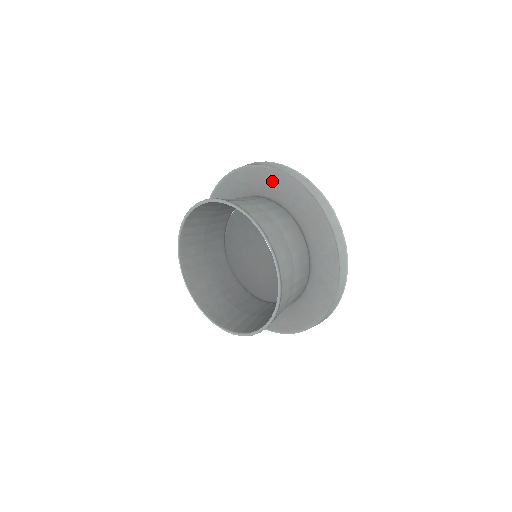
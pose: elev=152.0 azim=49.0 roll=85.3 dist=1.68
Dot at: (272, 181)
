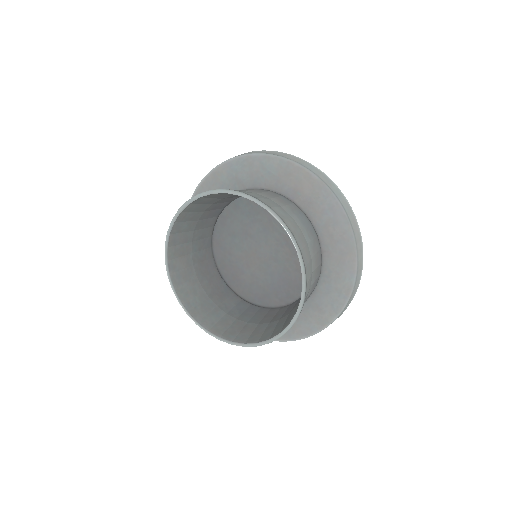
Dot at: (311, 190)
